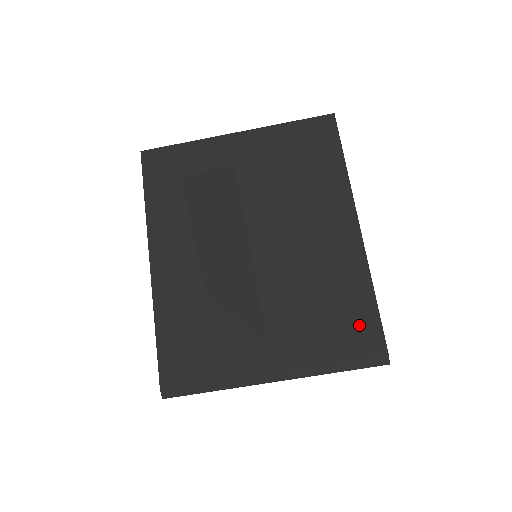
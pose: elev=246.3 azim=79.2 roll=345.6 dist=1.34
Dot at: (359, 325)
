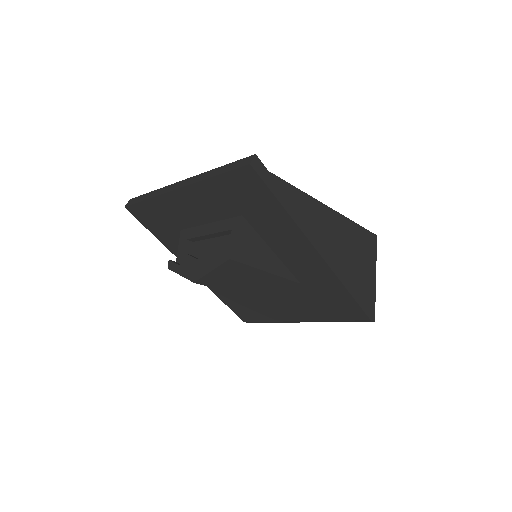
Dot at: (345, 307)
